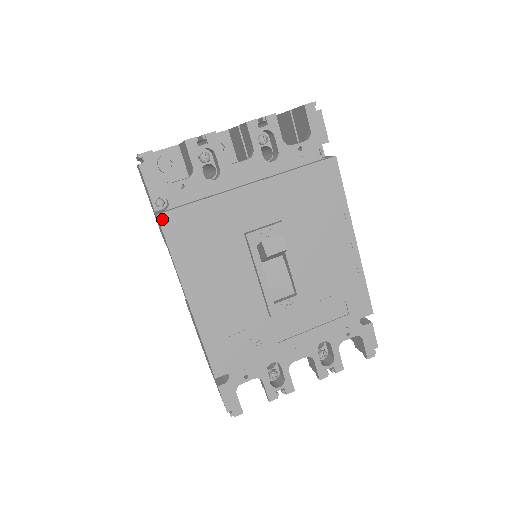
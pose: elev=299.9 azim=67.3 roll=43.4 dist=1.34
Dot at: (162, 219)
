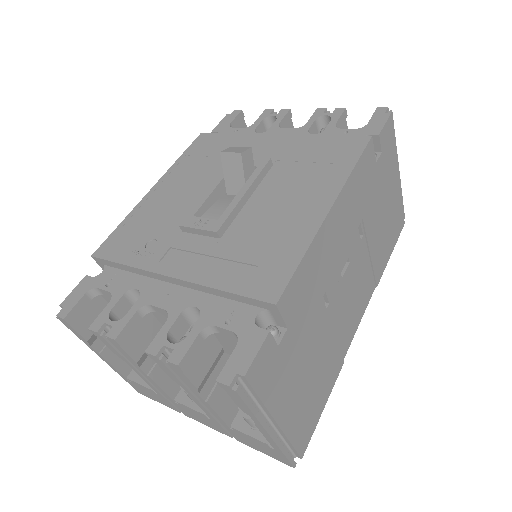
Dot at: (201, 136)
